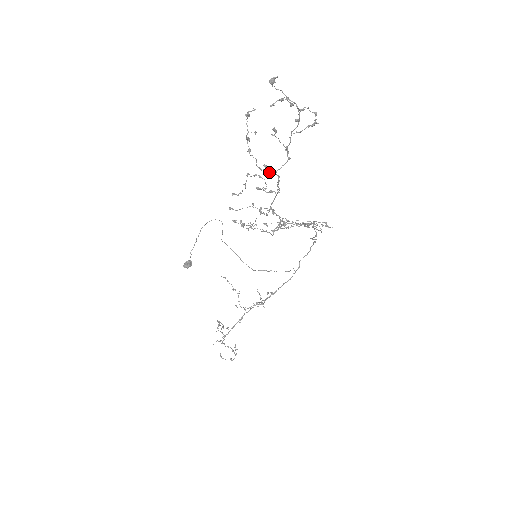
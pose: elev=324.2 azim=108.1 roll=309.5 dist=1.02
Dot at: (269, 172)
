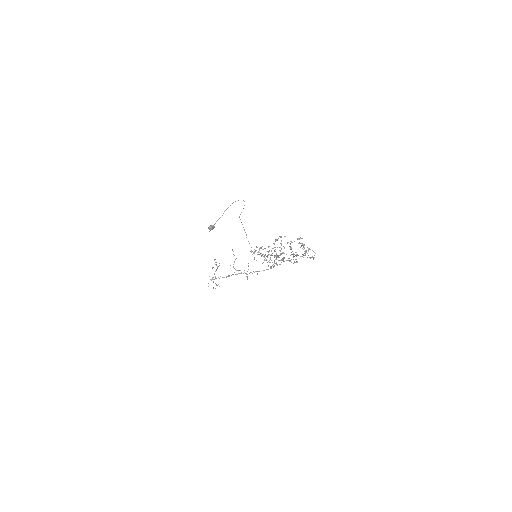
Dot at: occluded
